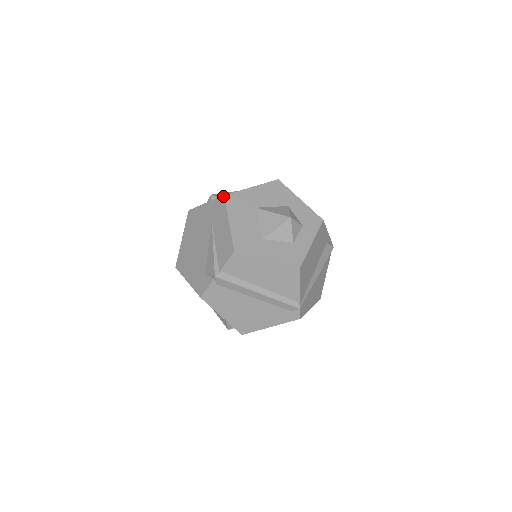
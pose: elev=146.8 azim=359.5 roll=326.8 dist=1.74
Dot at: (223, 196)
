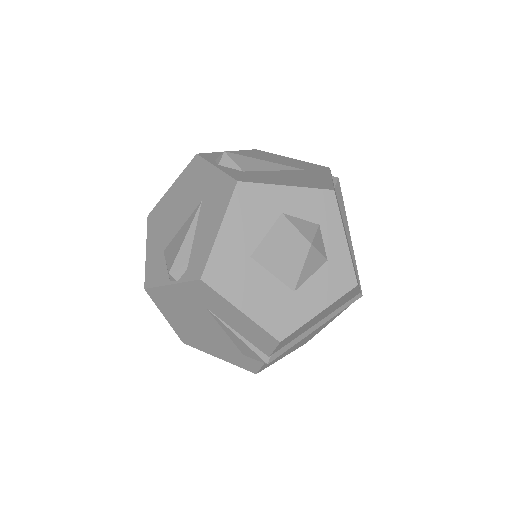
Dot at: (200, 281)
